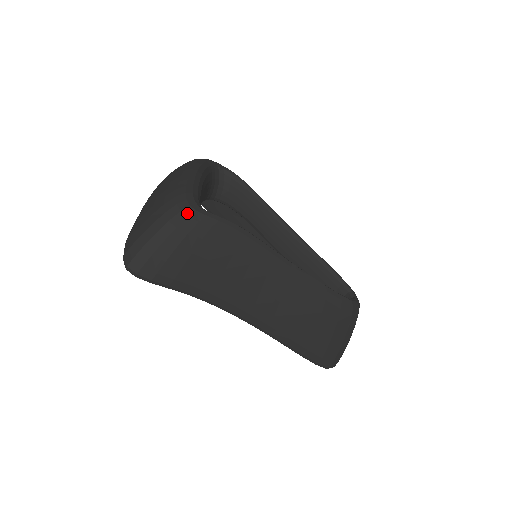
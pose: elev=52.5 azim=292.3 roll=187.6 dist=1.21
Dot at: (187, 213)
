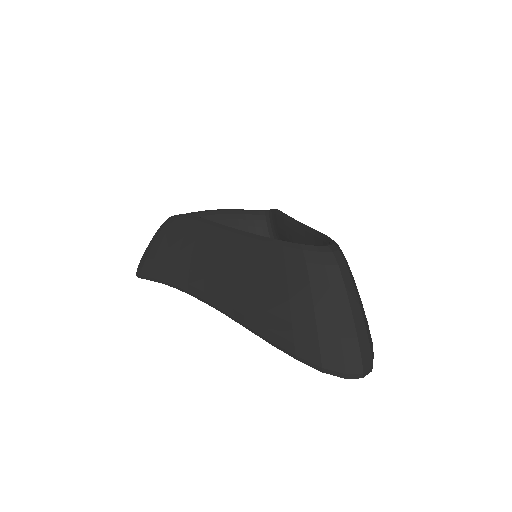
Dot at: (164, 222)
